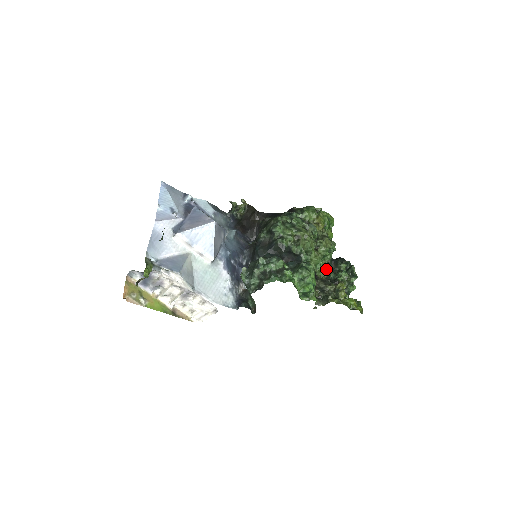
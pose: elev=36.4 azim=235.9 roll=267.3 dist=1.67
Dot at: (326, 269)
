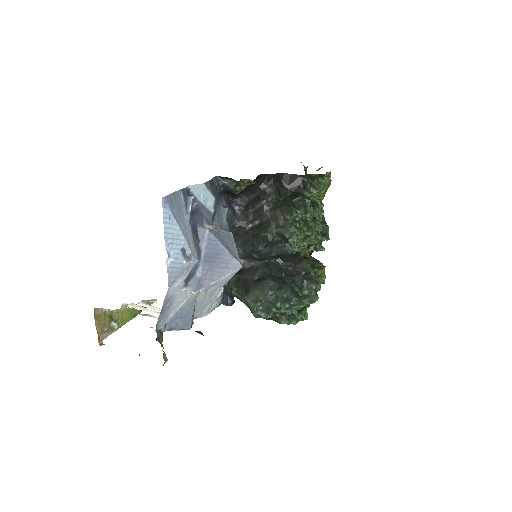
Dot at: occluded
